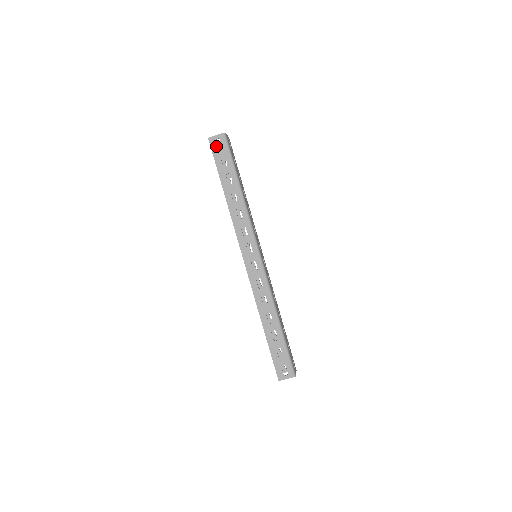
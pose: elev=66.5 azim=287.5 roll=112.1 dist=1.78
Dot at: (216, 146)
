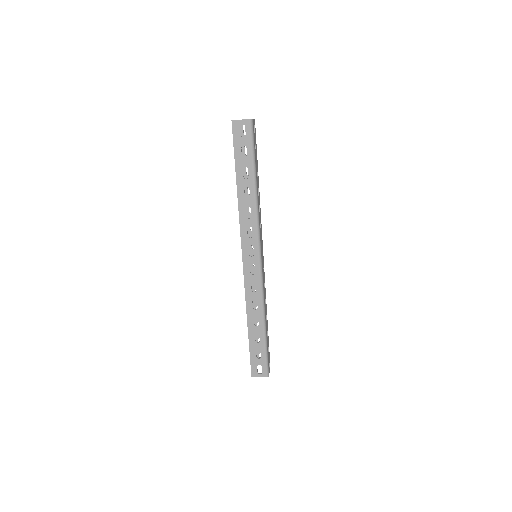
Dot at: (239, 132)
